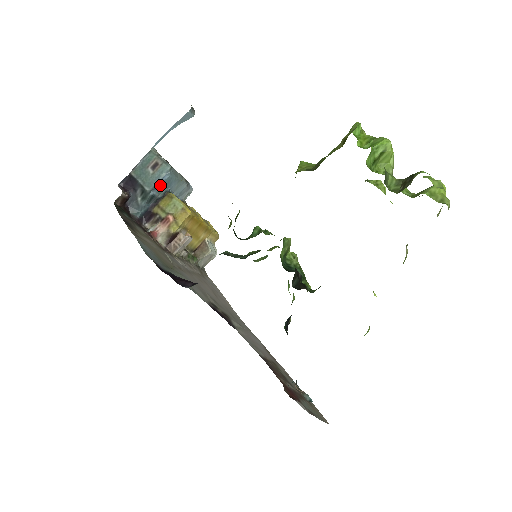
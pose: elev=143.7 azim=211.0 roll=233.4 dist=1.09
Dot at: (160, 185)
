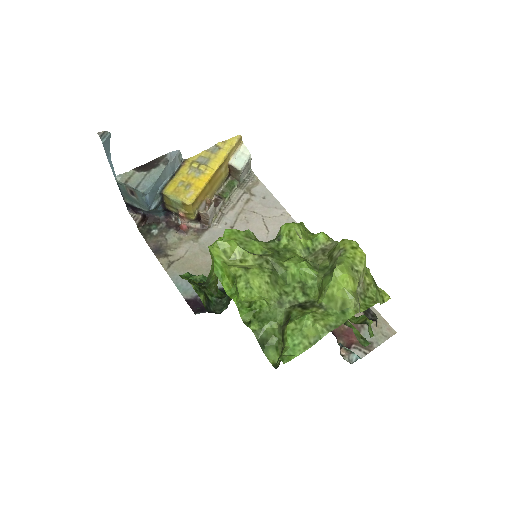
Dot at: (150, 201)
